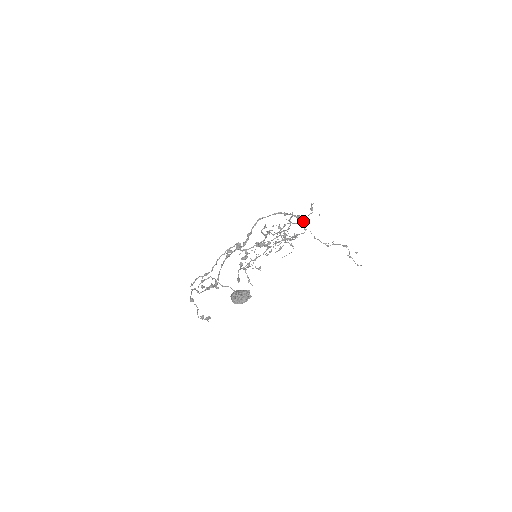
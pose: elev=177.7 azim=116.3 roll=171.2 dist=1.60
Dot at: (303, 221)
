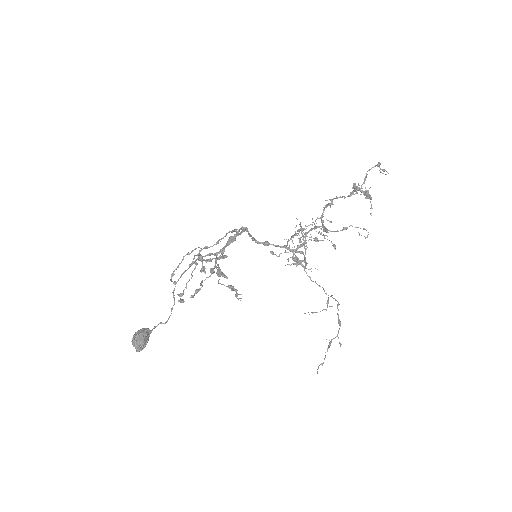
Dot at: occluded
